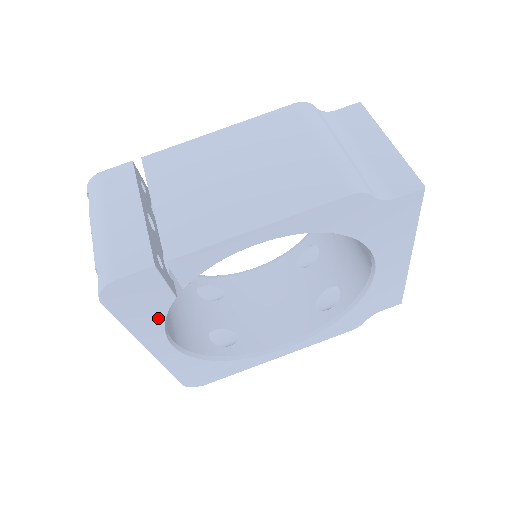
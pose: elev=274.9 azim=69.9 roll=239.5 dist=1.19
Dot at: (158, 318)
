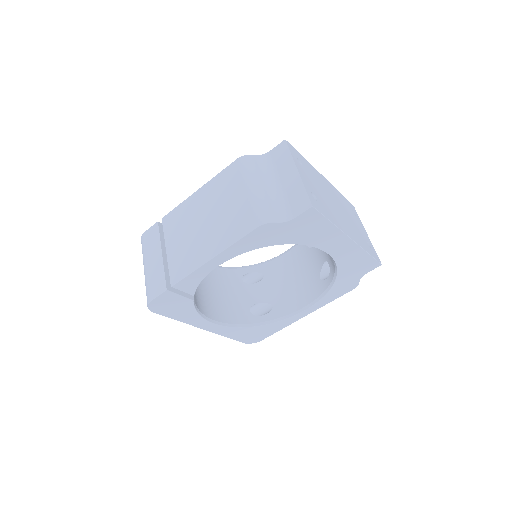
Dot at: (192, 312)
